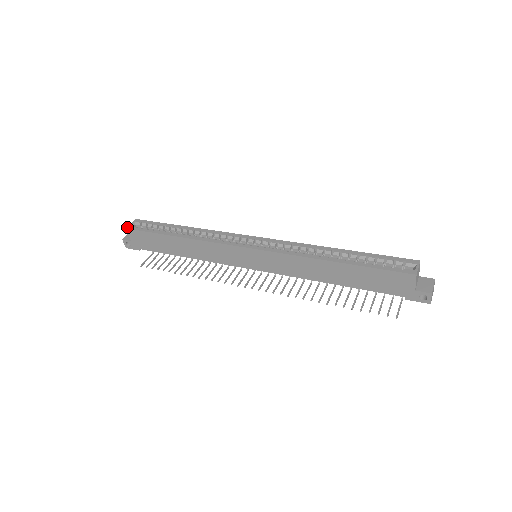
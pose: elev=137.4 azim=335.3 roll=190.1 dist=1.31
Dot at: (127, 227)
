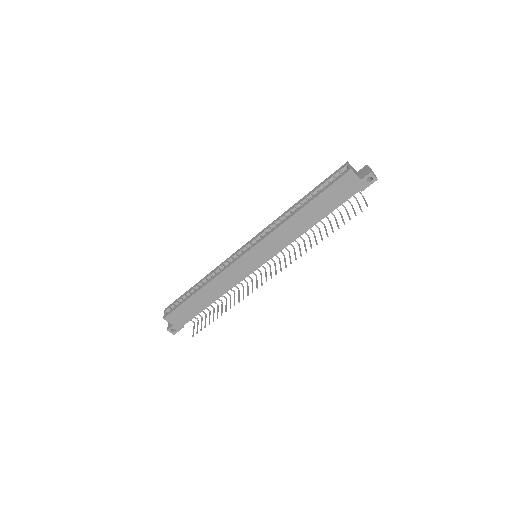
Dot at: (163, 317)
